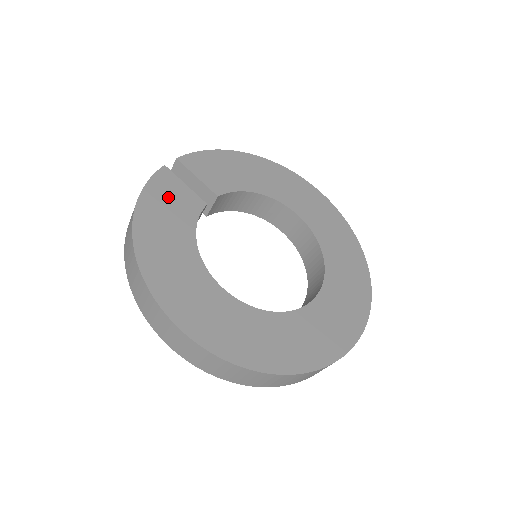
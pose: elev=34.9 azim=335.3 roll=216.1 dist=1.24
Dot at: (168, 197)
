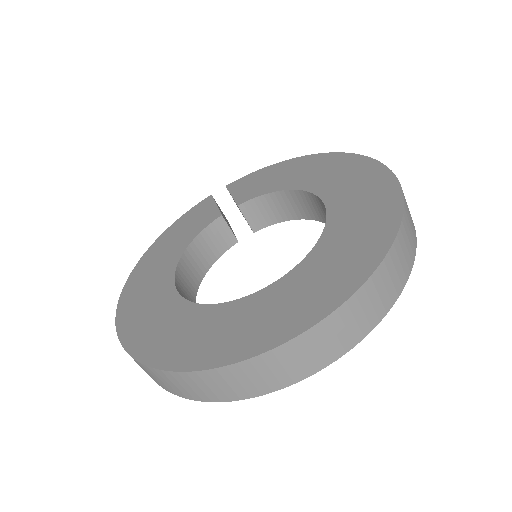
Dot at: (193, 218)
